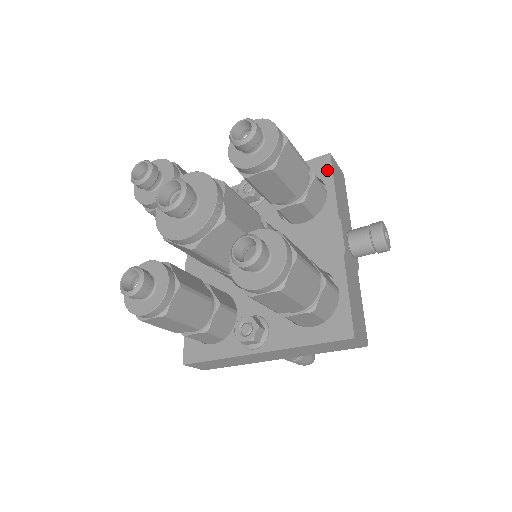
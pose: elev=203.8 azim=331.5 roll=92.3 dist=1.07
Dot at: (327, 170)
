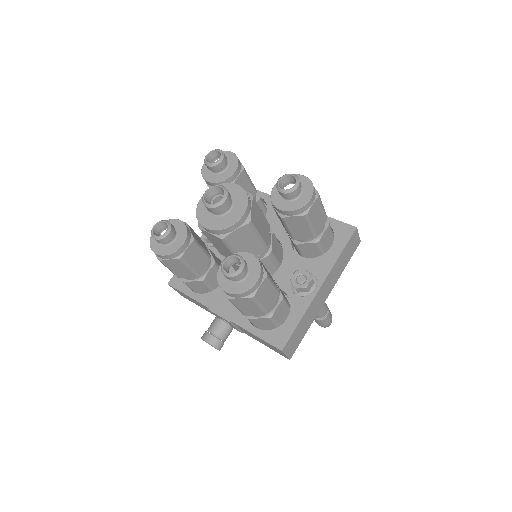
Dot at: occluded
